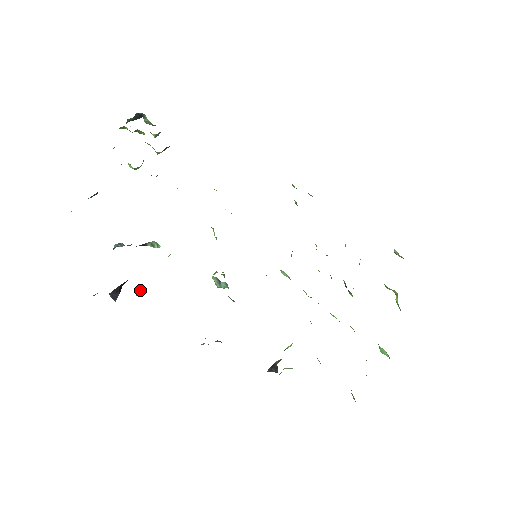
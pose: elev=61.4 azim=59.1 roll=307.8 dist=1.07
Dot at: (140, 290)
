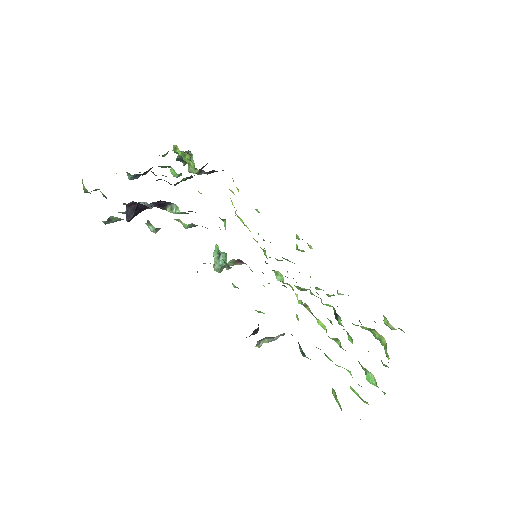
Dot at: occluded
